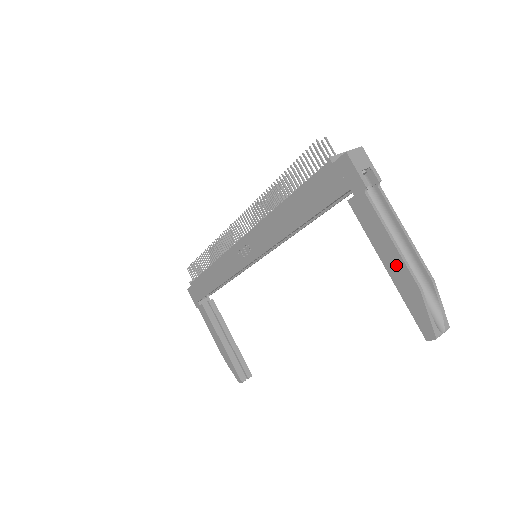
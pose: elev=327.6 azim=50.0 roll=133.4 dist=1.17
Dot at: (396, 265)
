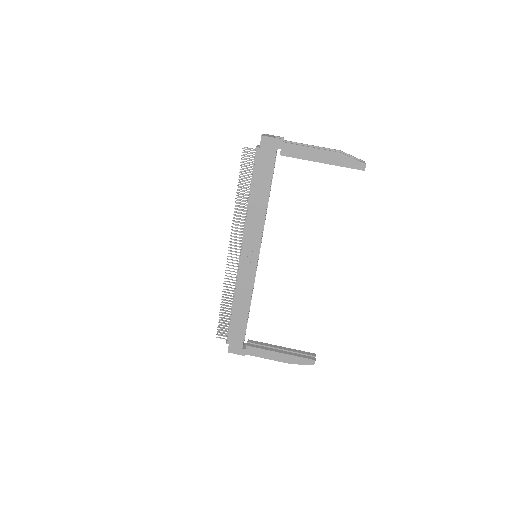
Dot at: (323, 155)
